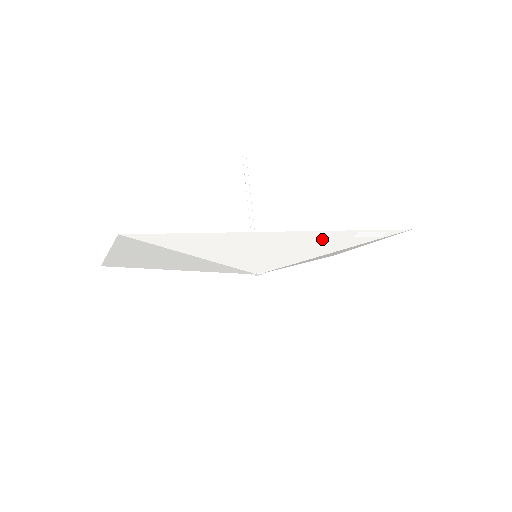
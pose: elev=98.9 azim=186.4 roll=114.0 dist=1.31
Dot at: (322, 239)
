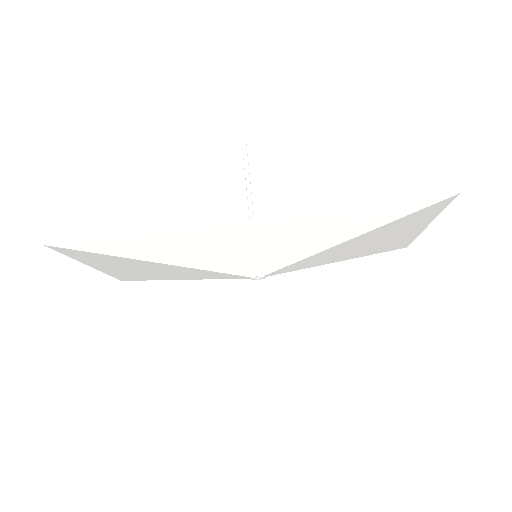
Dot at: (309, 225)
